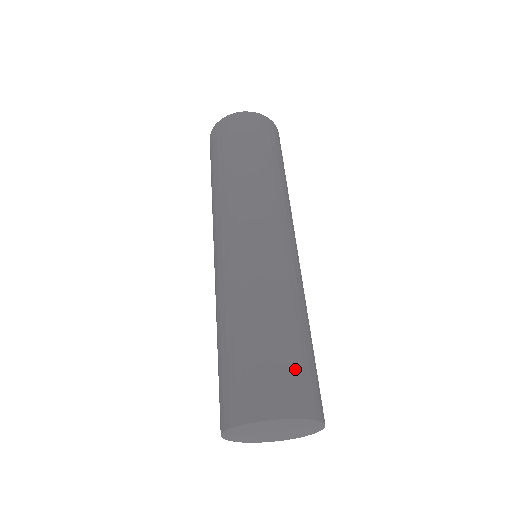
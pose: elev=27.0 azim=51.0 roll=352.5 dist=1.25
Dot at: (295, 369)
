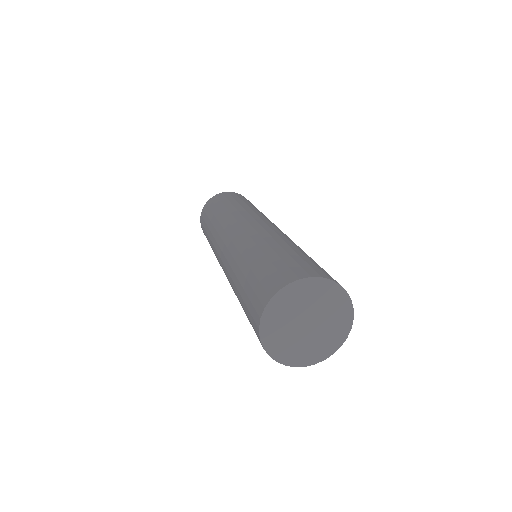
Dot at: occluded
